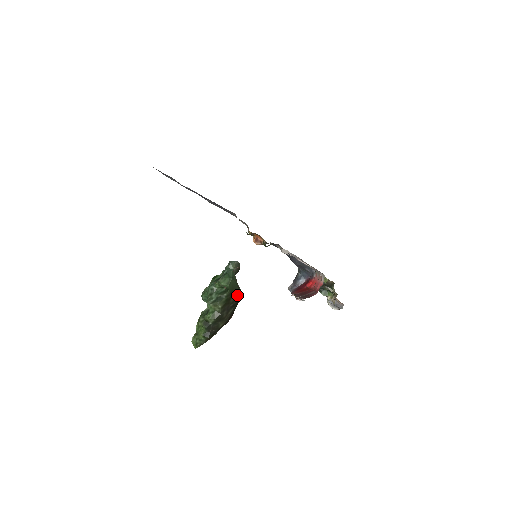
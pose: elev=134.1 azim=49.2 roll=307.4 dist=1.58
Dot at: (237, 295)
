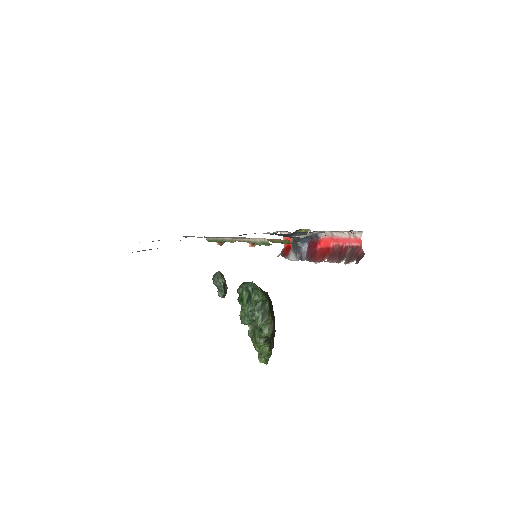
Dot at: (269, 298)
